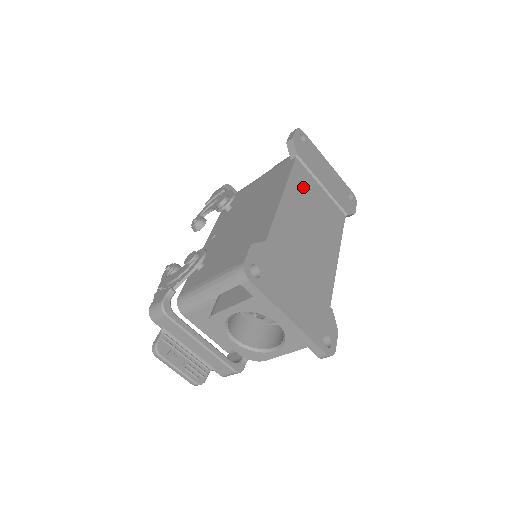
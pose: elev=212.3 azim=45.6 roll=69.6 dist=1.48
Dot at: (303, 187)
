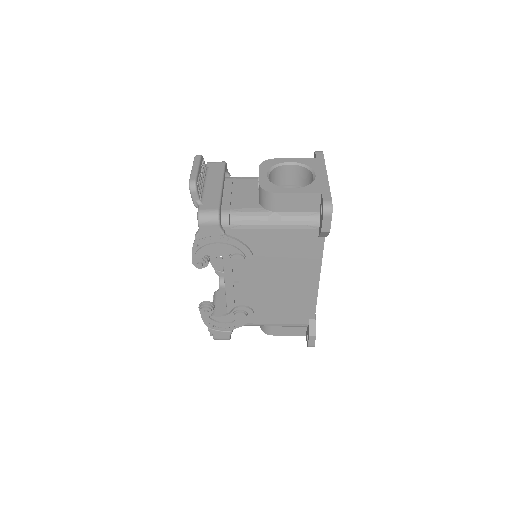
Dot at: occluded
